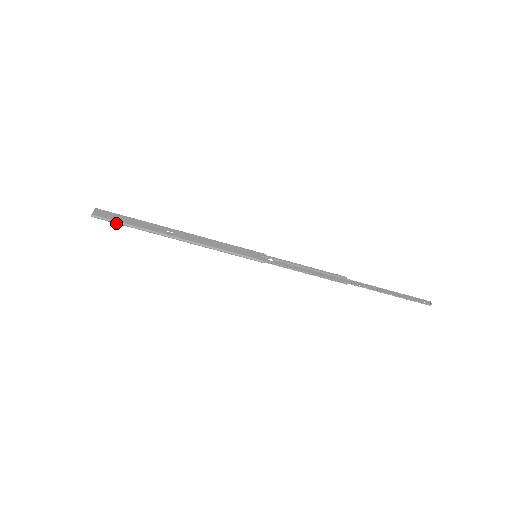
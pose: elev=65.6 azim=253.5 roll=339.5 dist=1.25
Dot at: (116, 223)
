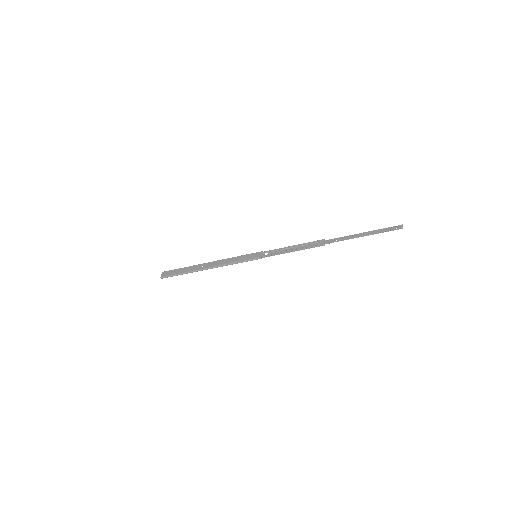
Dot at: occluded
